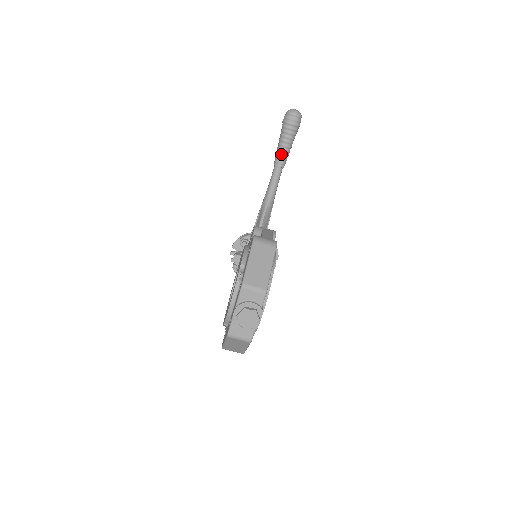
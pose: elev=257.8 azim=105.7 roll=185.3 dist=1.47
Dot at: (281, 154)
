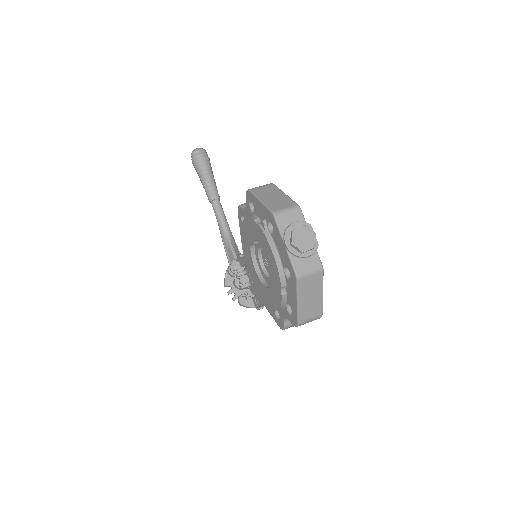
Dot at: (210, 187)
